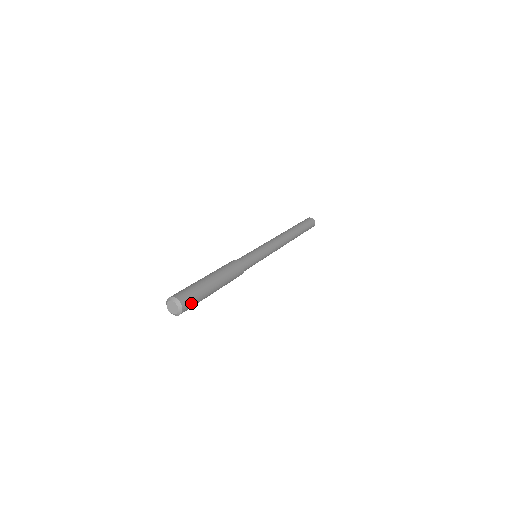
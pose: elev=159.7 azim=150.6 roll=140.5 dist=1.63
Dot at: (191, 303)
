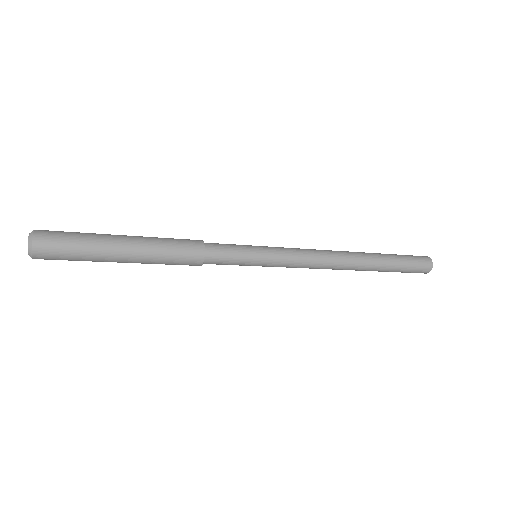
Dot at: (56, 244)
